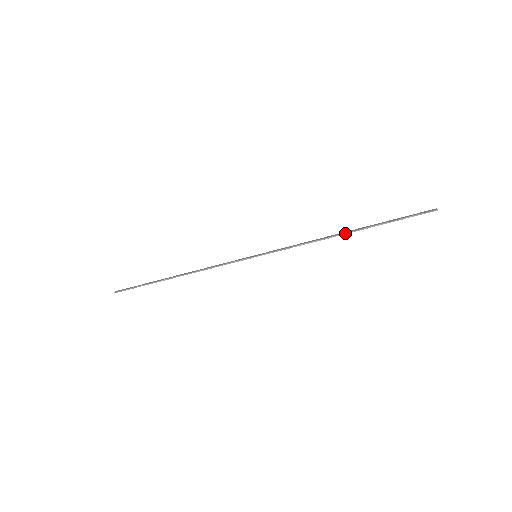
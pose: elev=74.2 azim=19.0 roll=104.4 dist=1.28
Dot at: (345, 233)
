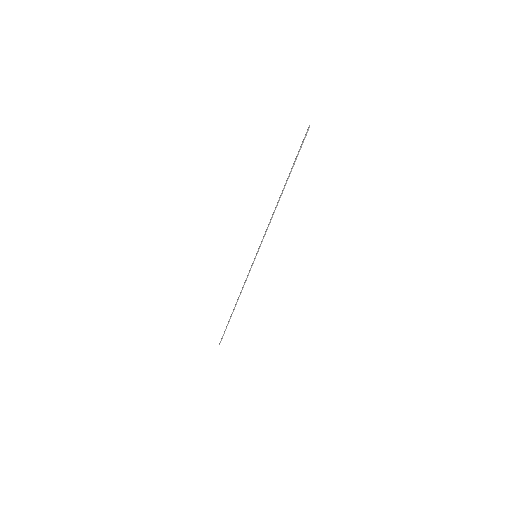
Dot at: (281, 195)
